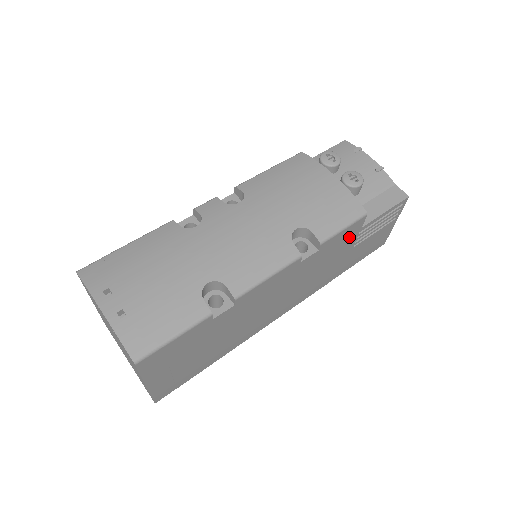
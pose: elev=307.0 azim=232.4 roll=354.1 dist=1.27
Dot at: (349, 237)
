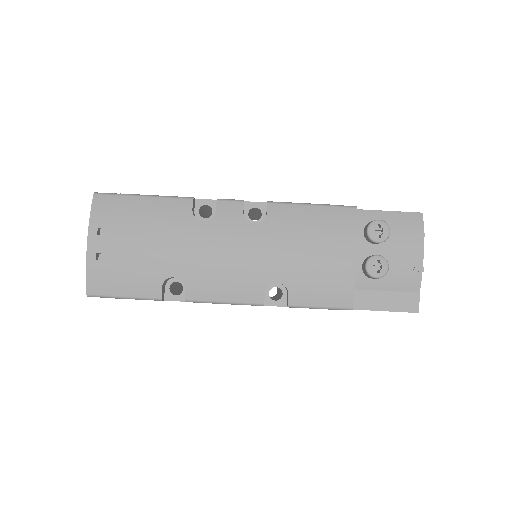
Dot at: occluded
